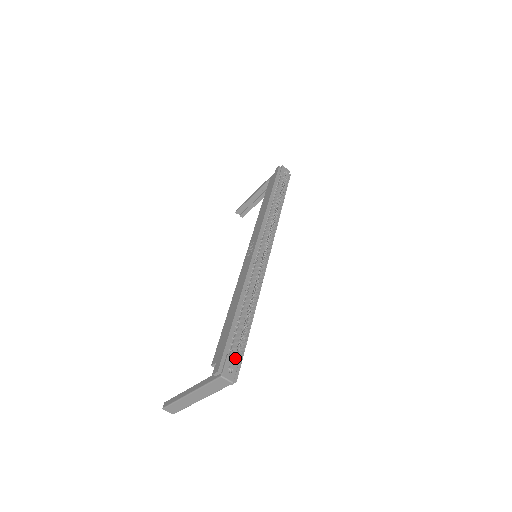
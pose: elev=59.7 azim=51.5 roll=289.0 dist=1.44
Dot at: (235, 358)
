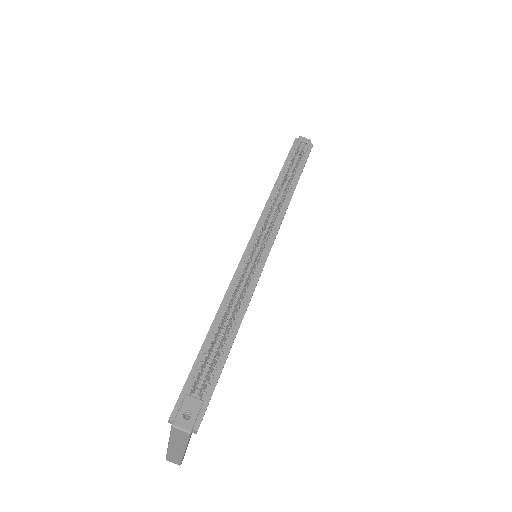
Dot at: (199, 397)
